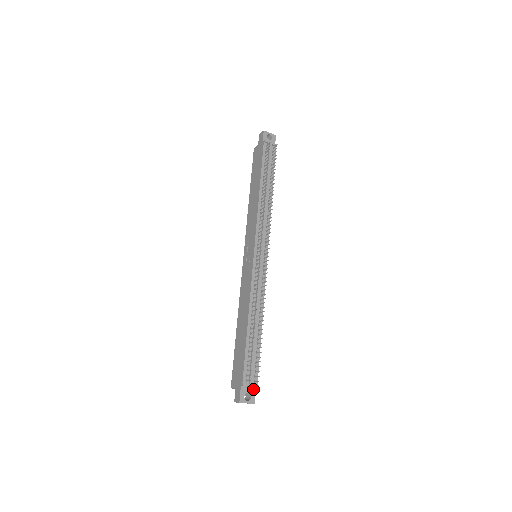
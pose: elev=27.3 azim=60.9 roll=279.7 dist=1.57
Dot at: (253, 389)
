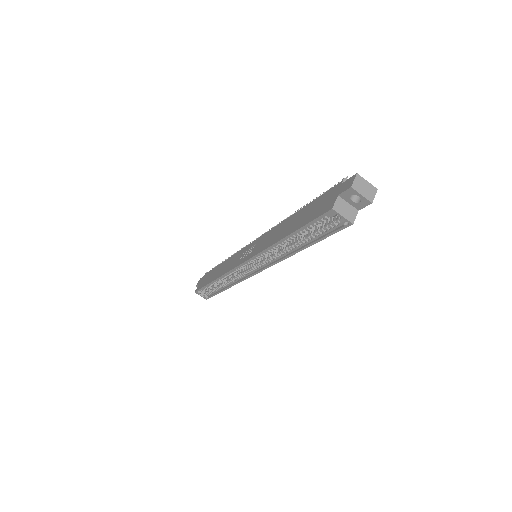
Dot at: occluded
